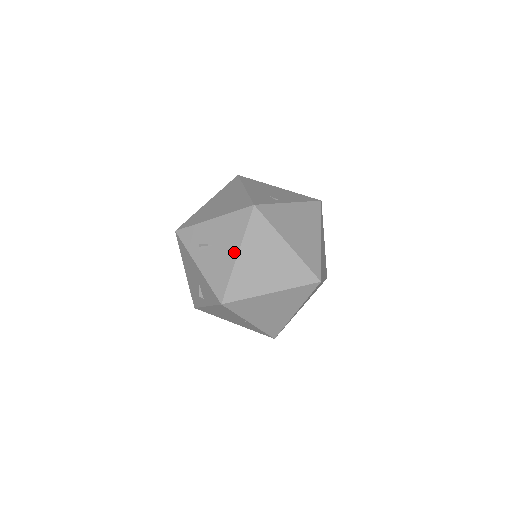
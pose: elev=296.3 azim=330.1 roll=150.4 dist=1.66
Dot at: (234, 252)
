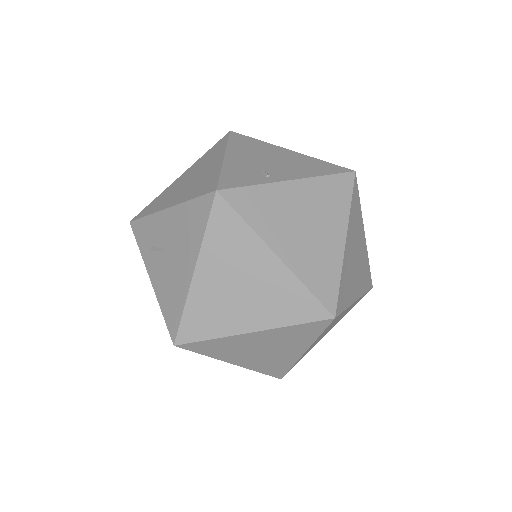
Dot at: (190, 266)
